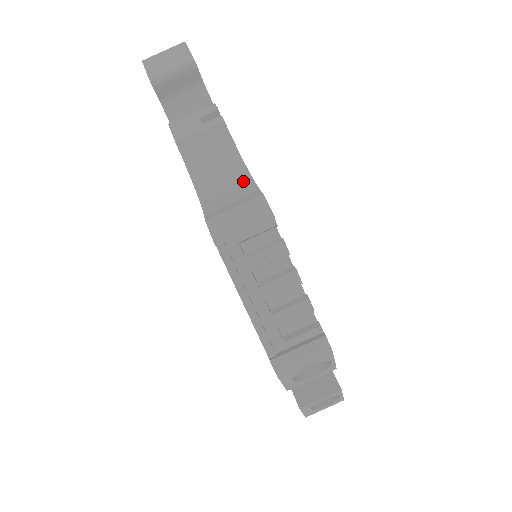
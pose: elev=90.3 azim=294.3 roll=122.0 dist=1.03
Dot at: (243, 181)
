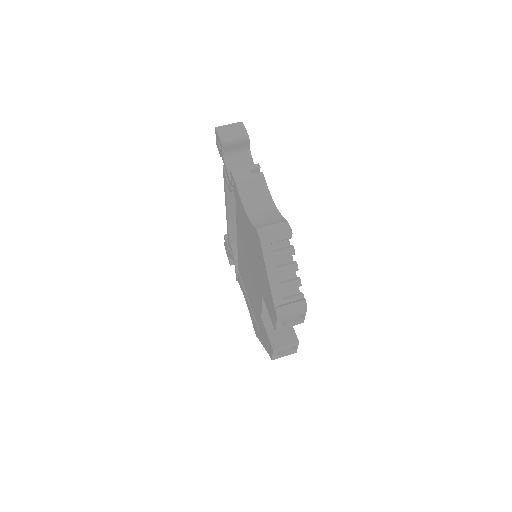
Dot at: (273, 211)
